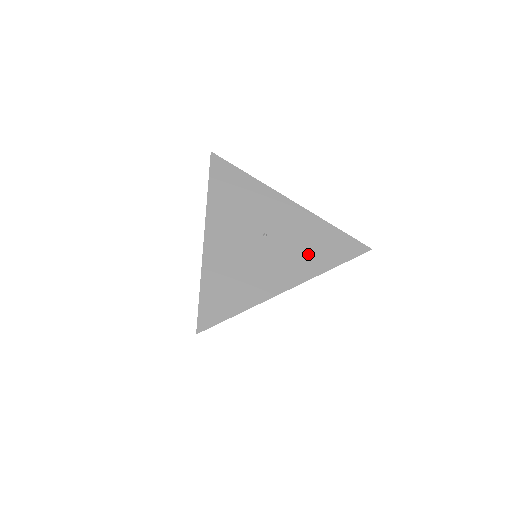
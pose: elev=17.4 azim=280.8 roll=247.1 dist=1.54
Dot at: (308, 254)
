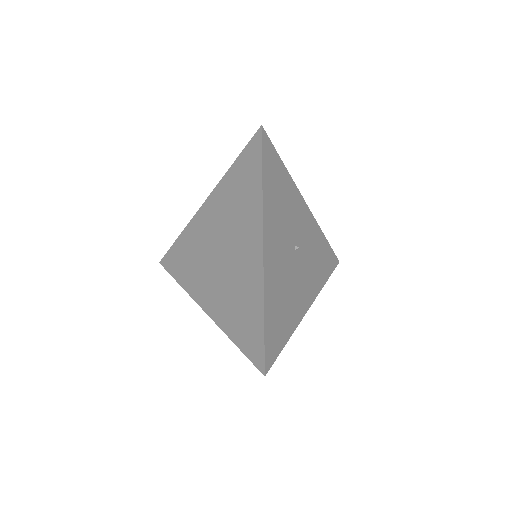
Dot at: (316, 269)
